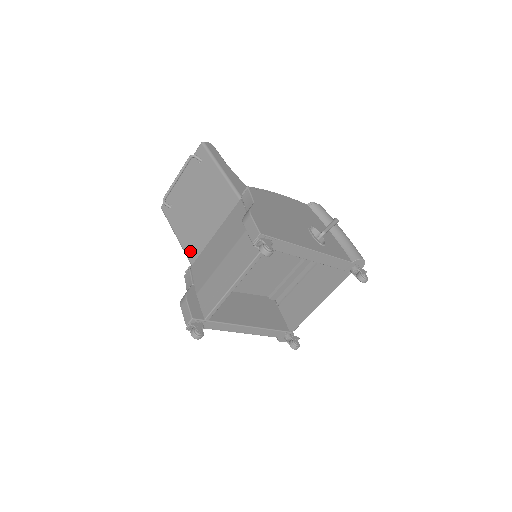
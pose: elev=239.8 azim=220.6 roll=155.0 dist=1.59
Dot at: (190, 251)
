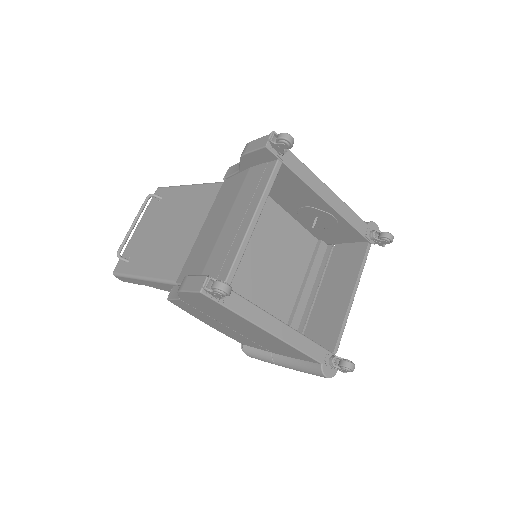
Dot at: (169, 271)
